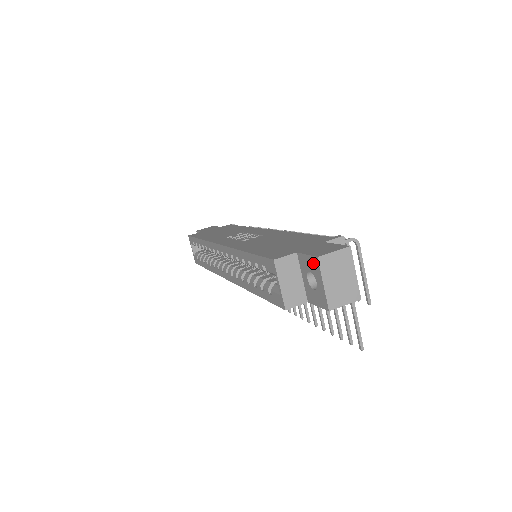
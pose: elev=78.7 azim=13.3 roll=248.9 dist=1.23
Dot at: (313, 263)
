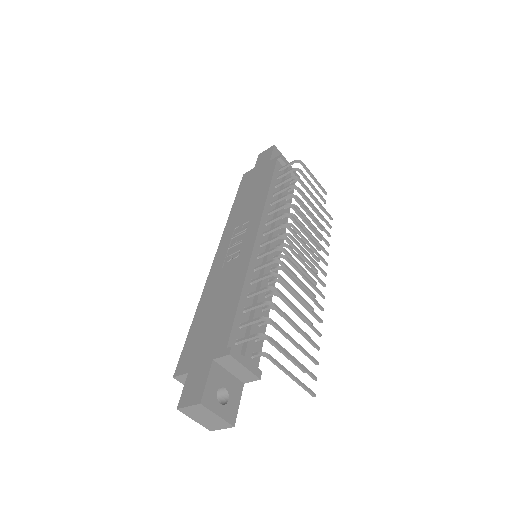
Dot at: occluded
